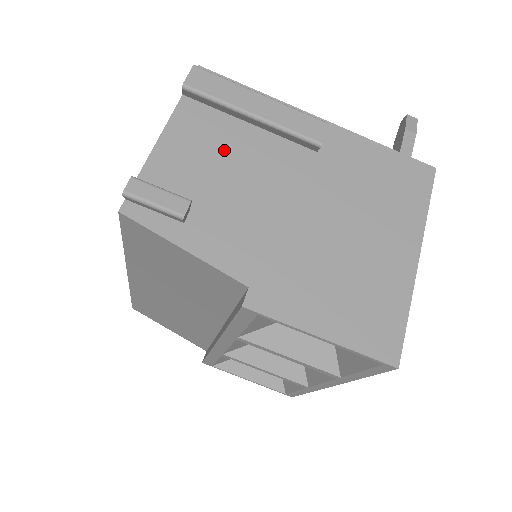
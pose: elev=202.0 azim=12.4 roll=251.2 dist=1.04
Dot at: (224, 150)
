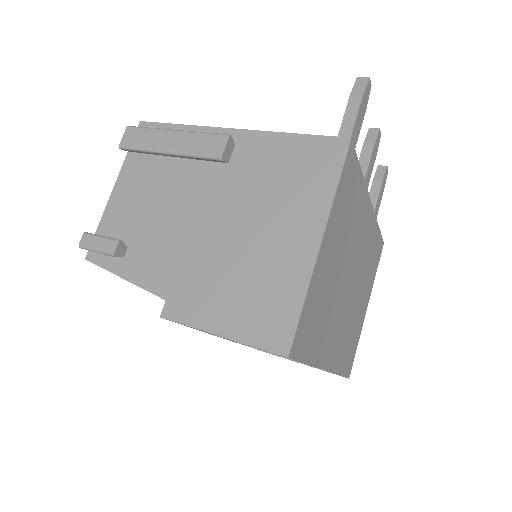
Dot at: (154, 188)
